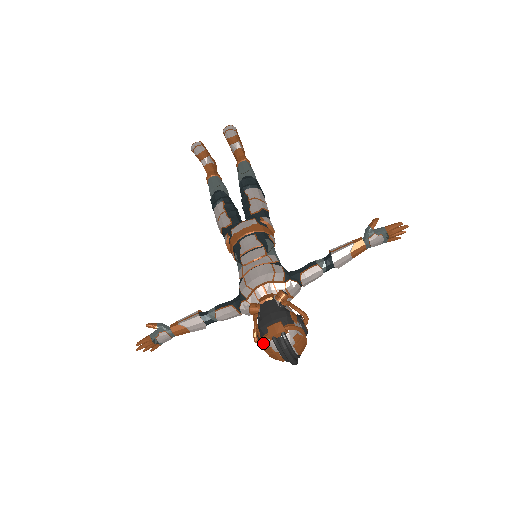
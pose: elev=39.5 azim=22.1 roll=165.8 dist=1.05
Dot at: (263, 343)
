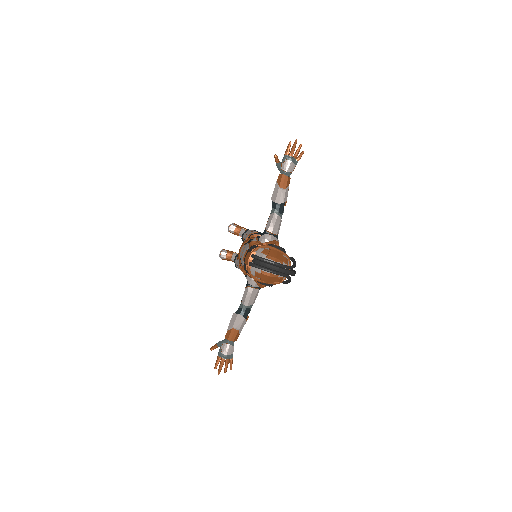
Dot at: (251, 275)
